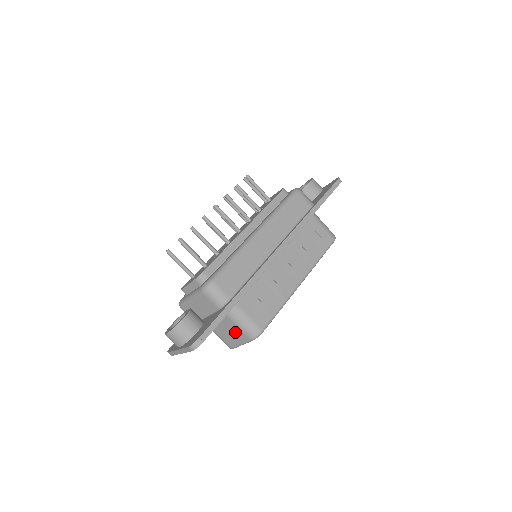
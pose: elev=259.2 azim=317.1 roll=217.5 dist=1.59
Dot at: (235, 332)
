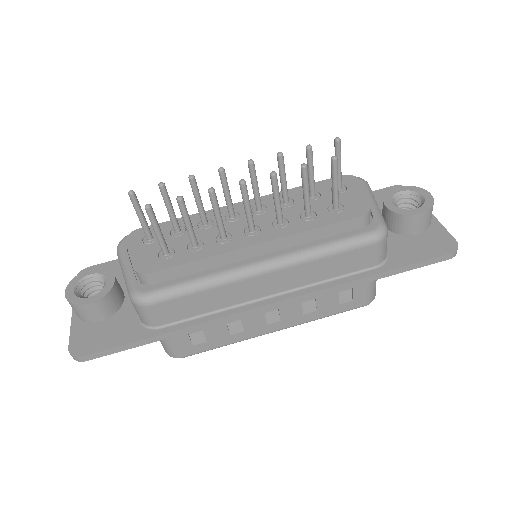
Dot at: occluded
